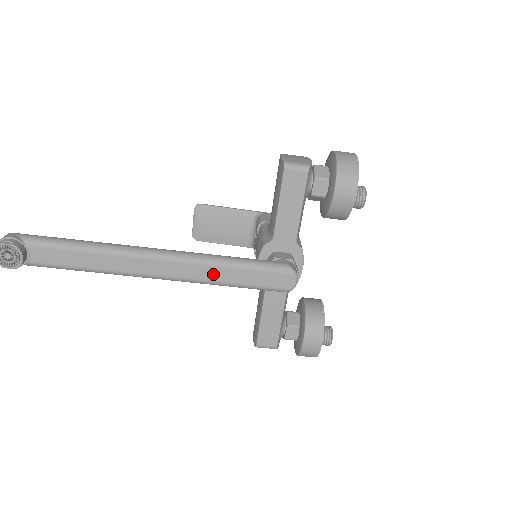
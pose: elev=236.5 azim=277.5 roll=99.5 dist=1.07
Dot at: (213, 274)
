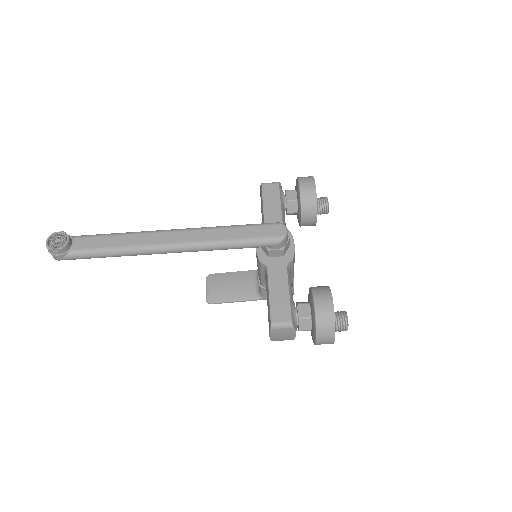
Dot at: (217, 235)
